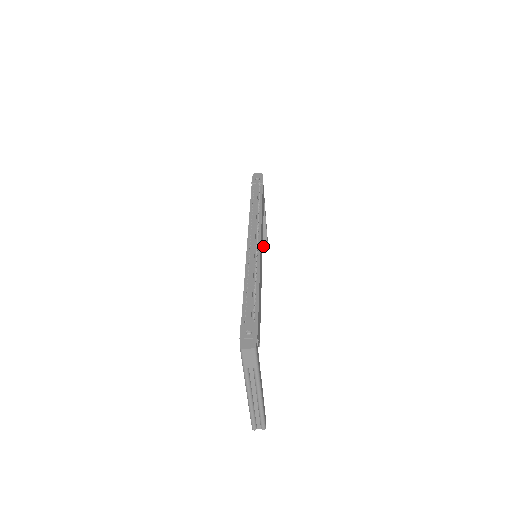
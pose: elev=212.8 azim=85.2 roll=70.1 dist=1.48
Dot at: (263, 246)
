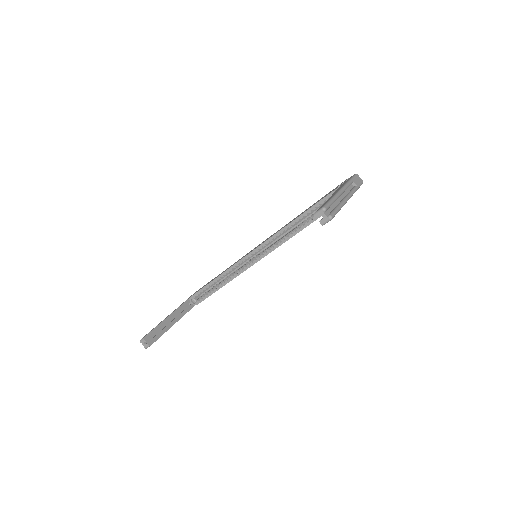
Dot at: (145, 342)
